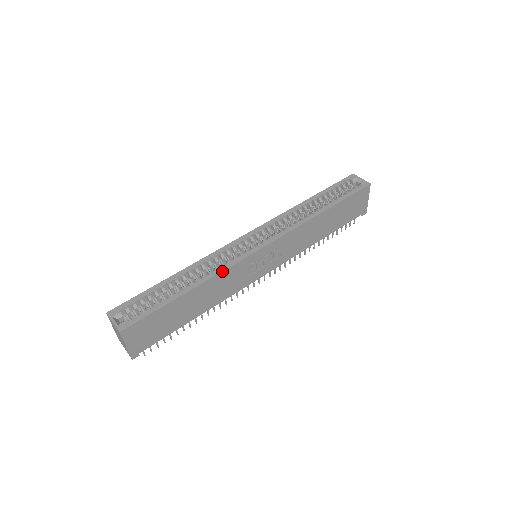
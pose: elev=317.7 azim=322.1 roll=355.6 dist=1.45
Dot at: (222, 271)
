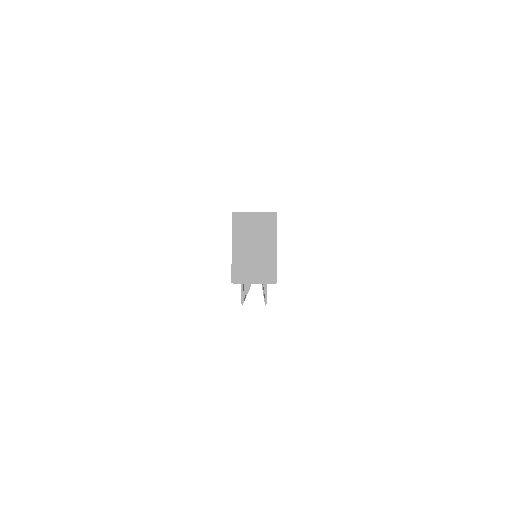
Dot at: occluded
